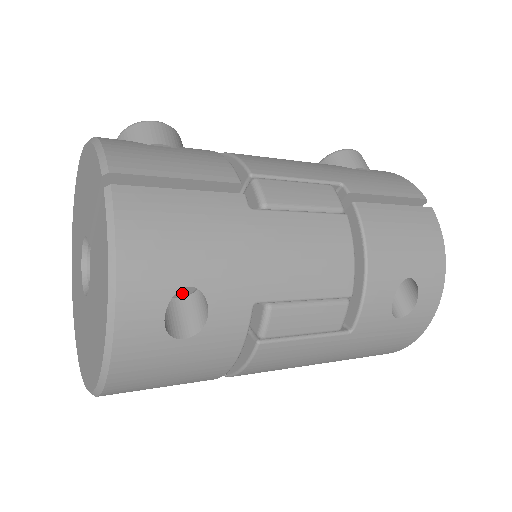
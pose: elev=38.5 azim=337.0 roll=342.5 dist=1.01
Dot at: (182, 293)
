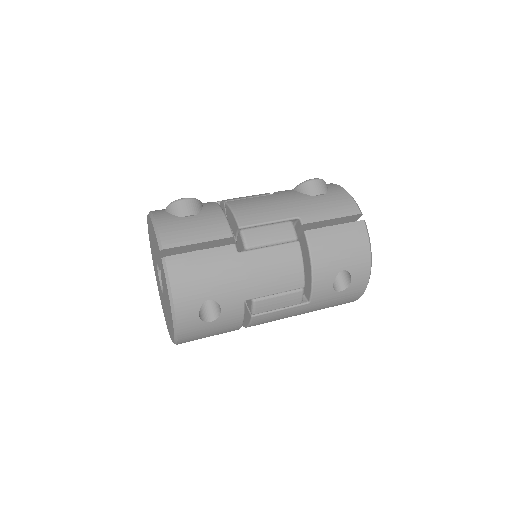
Dot at: occluded
